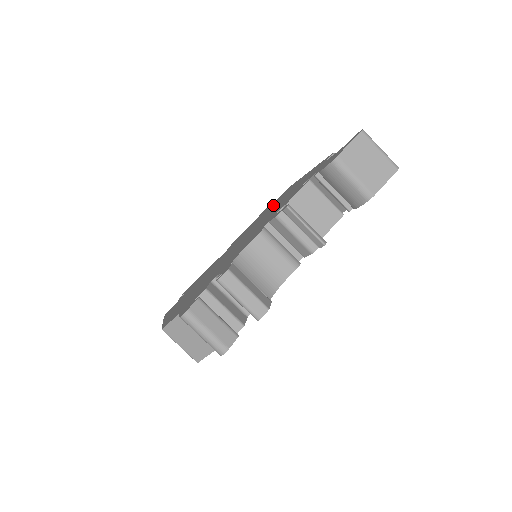
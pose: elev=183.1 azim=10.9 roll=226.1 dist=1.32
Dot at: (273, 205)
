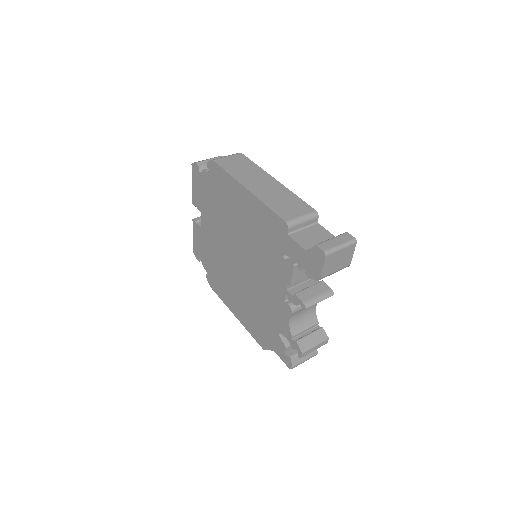
Dot at: (224, 202)
